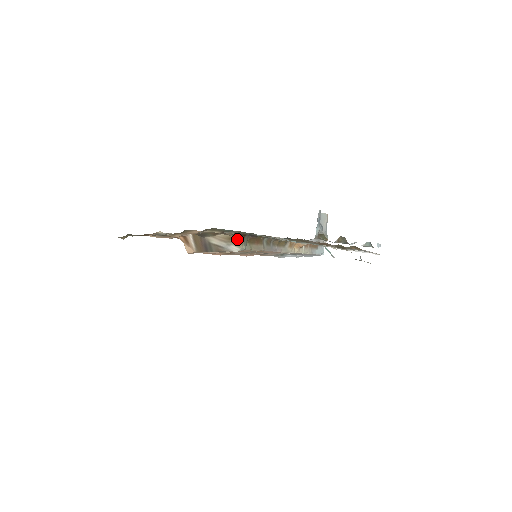
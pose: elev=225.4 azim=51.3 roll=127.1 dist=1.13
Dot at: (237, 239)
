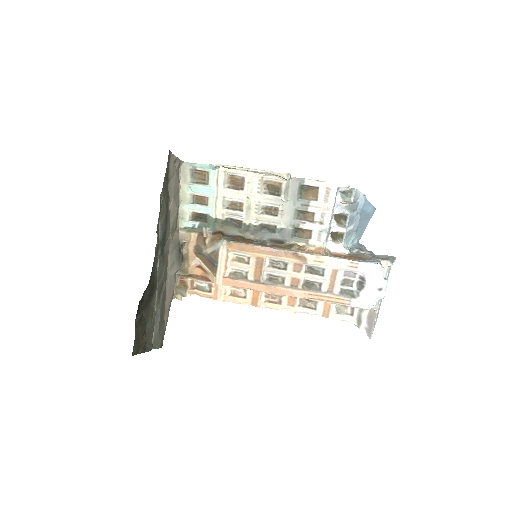
Dot at: (217, 238)
